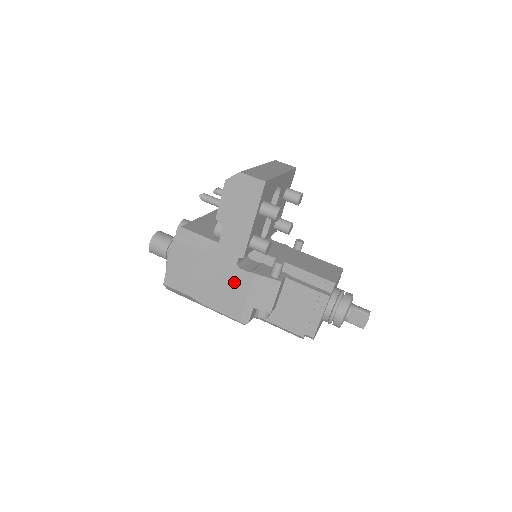
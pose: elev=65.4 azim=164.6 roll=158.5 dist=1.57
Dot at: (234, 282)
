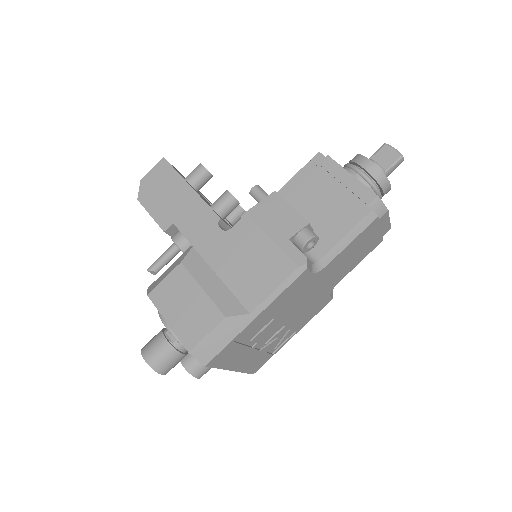
Dot at: (242, 247)
